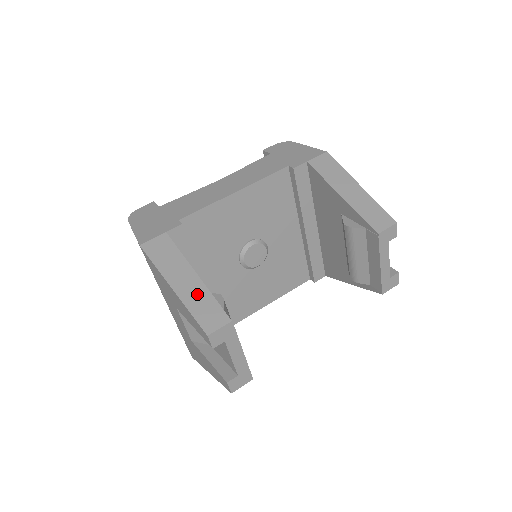
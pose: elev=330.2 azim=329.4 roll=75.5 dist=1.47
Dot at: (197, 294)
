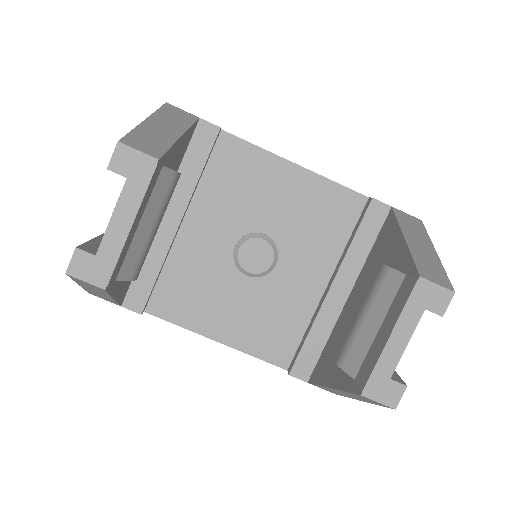
Dot at: (160, 134)
